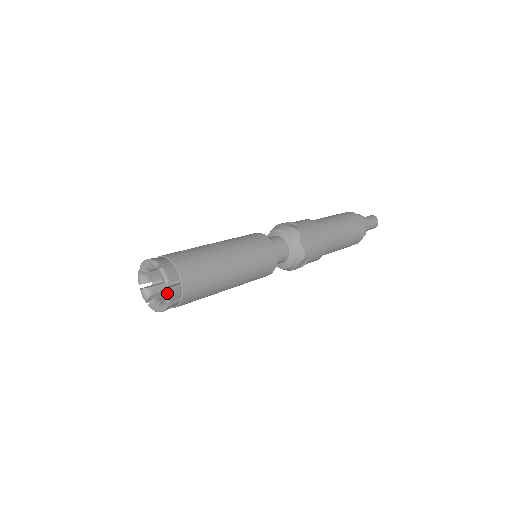
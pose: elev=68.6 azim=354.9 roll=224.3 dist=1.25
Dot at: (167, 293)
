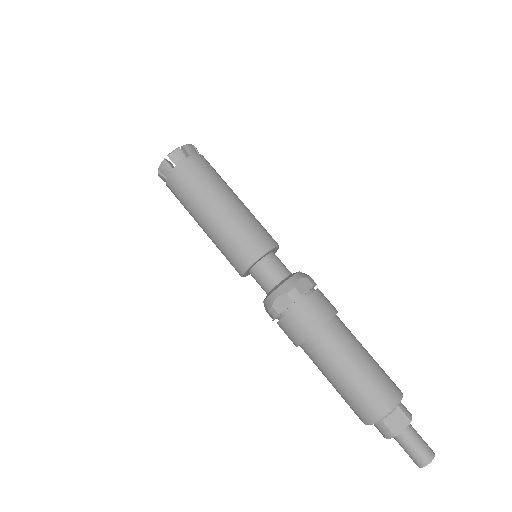
Dot at: (175, 150)
